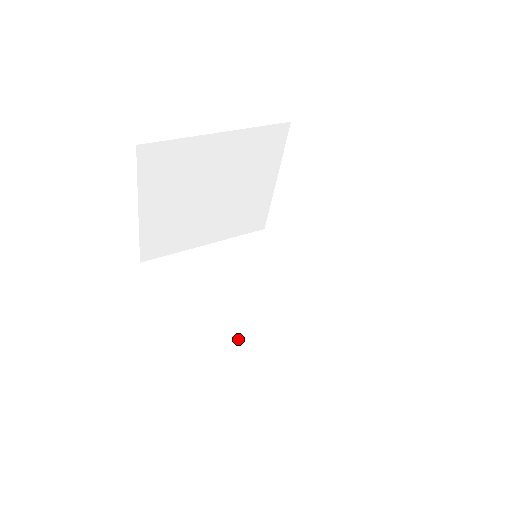
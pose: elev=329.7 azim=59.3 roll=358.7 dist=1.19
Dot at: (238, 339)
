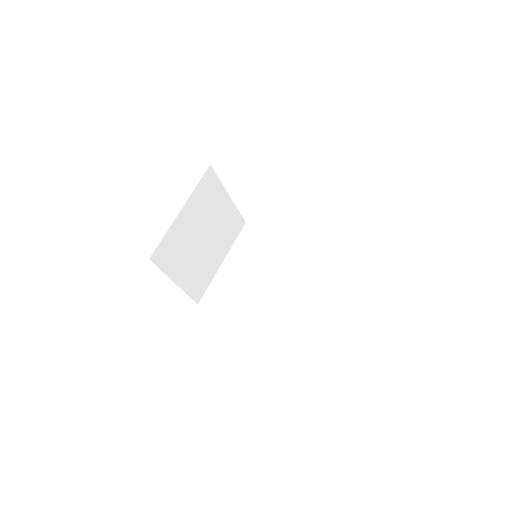
Dot at: (284, 302)
